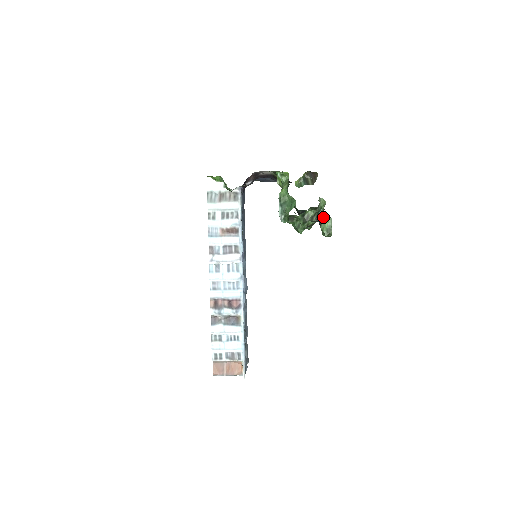
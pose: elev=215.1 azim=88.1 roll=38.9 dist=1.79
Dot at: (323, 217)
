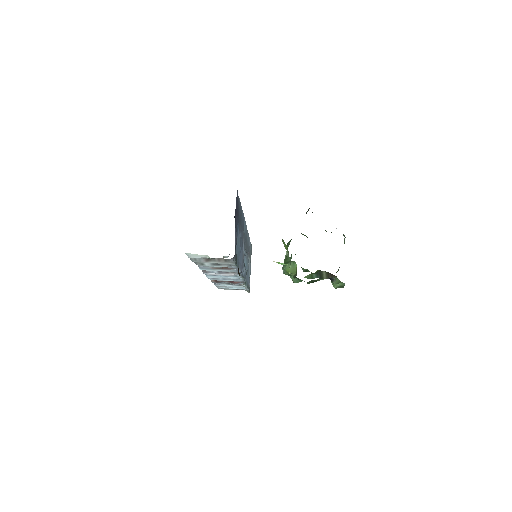
Dot at: occluded
